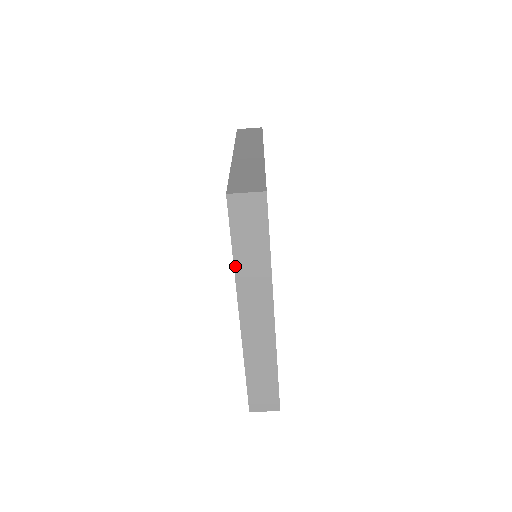
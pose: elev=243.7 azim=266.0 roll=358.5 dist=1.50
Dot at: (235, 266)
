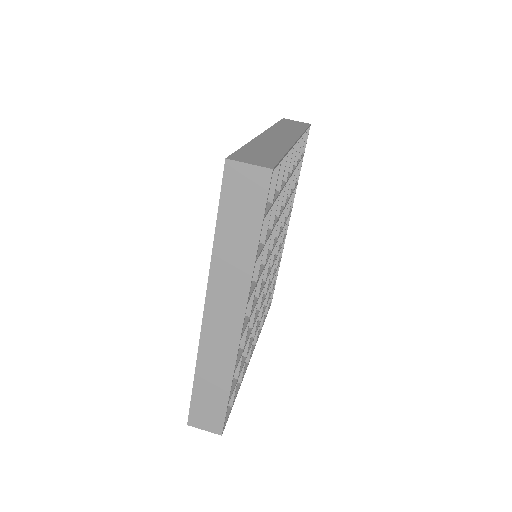
Dot at: (214, 248)
